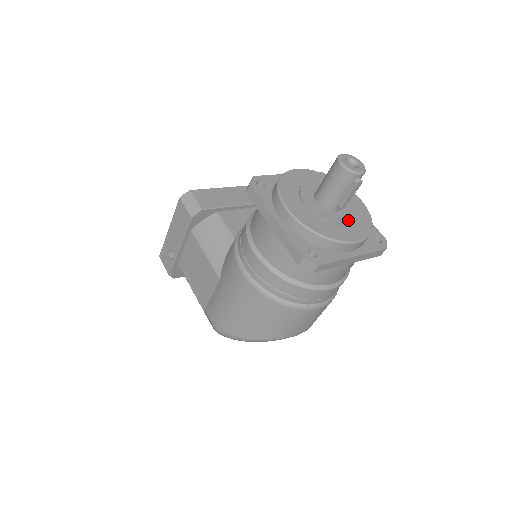
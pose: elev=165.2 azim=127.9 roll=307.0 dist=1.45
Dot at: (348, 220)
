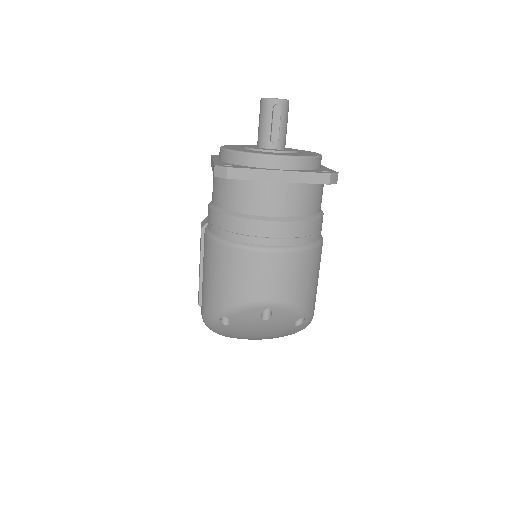
Dot at: (282, 151)
